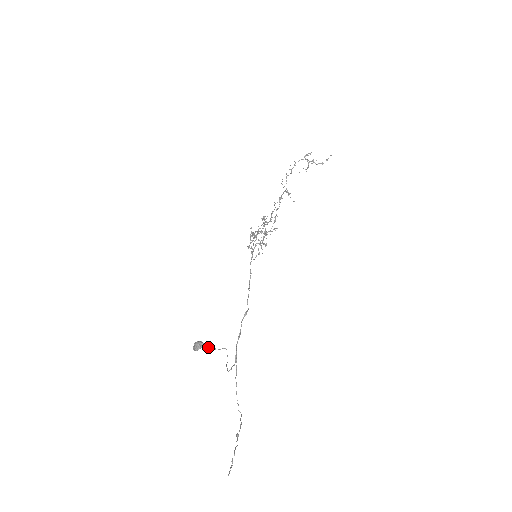
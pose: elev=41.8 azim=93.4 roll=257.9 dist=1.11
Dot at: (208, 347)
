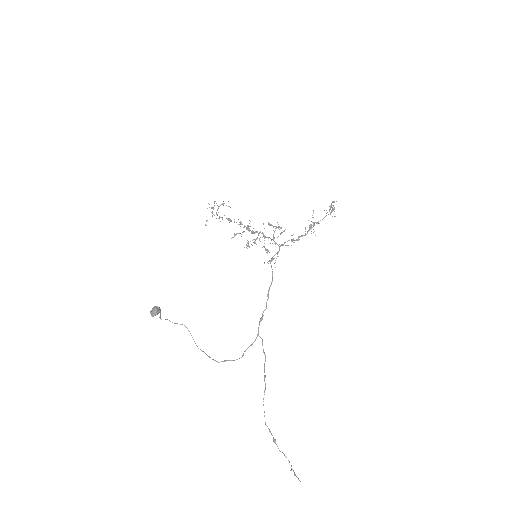
Dot at: (160, 315)
